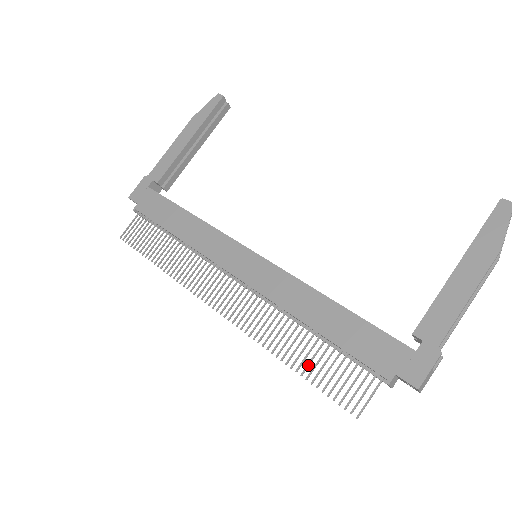
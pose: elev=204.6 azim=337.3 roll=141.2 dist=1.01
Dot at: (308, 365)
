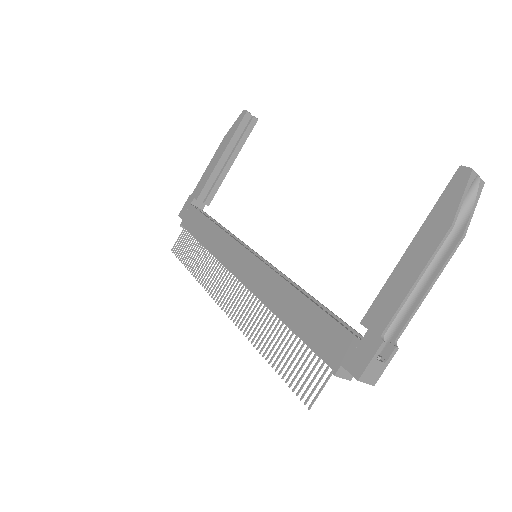
Dot at: (278, 357)
